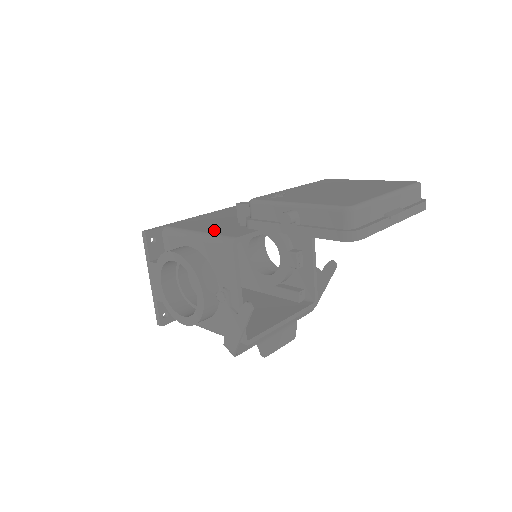
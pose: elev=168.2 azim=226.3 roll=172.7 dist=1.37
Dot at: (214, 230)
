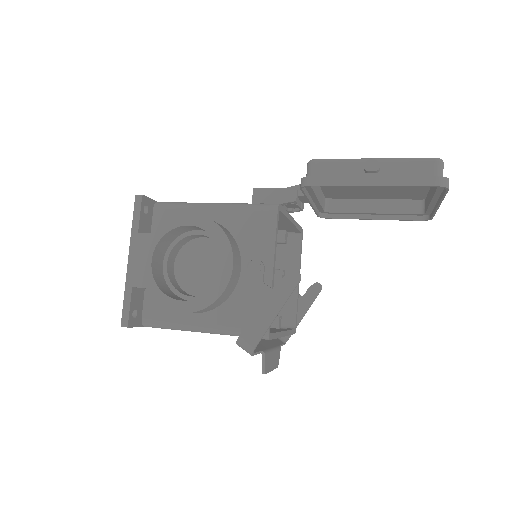
Dot at: occluded
